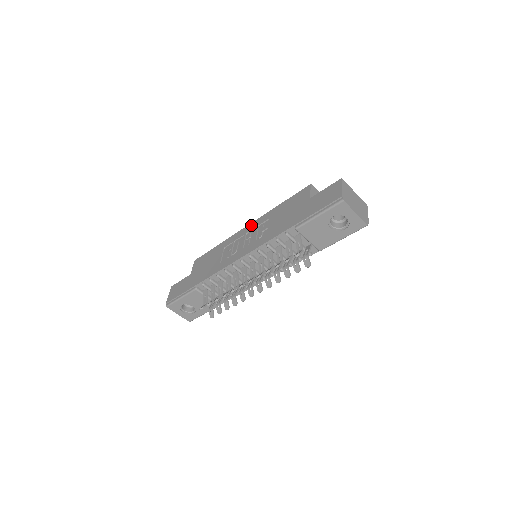
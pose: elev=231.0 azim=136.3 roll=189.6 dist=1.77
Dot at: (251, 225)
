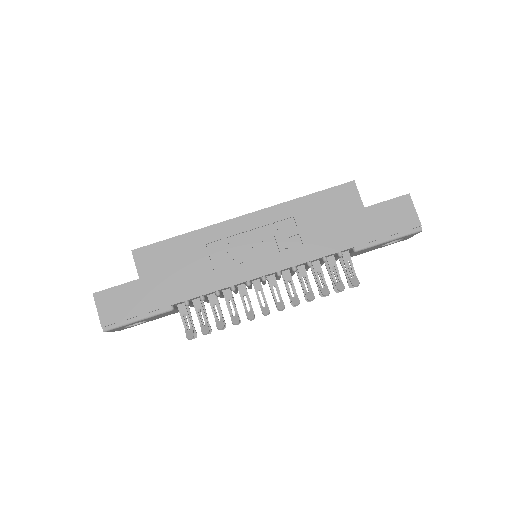
Dot at: (255, 217)
